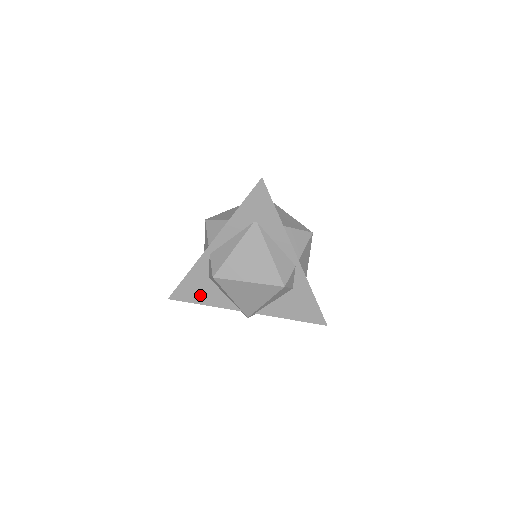
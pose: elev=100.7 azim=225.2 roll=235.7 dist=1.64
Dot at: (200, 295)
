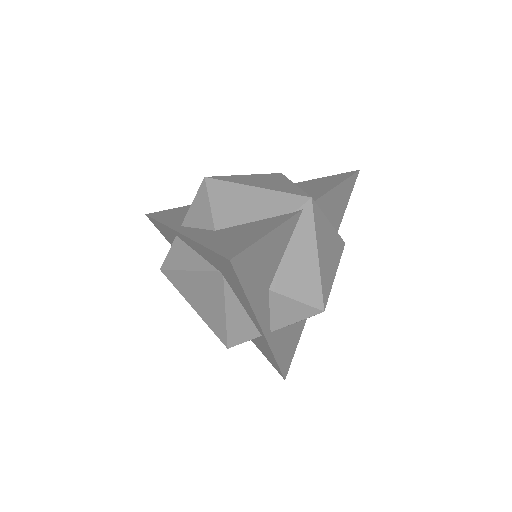
Dot at: occluded
